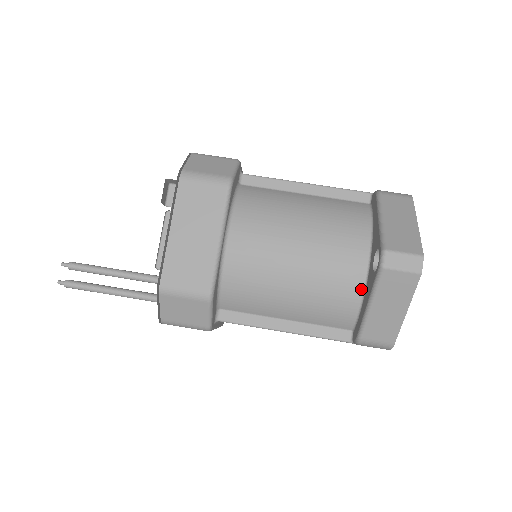
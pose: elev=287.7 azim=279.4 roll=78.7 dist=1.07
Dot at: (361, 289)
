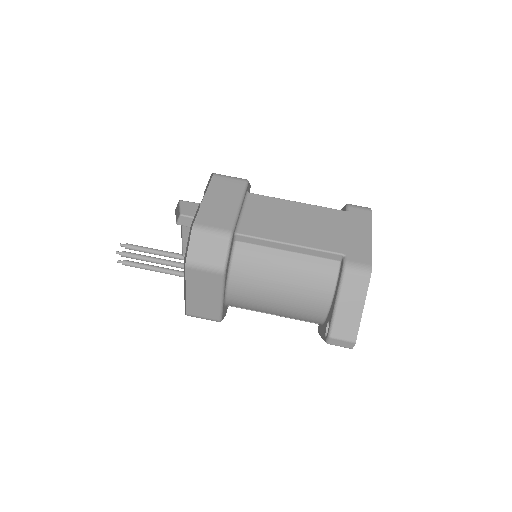
Dot at: (321, 321)
